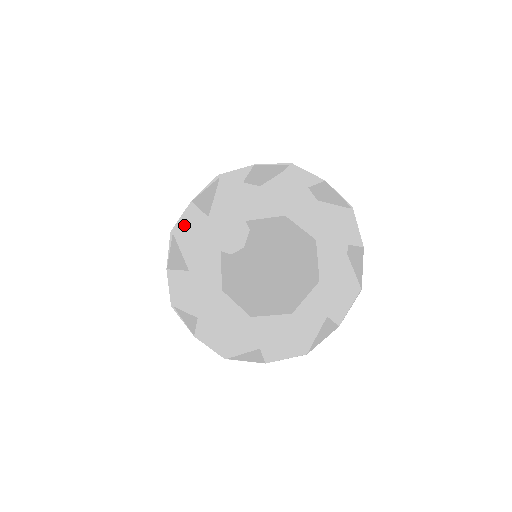
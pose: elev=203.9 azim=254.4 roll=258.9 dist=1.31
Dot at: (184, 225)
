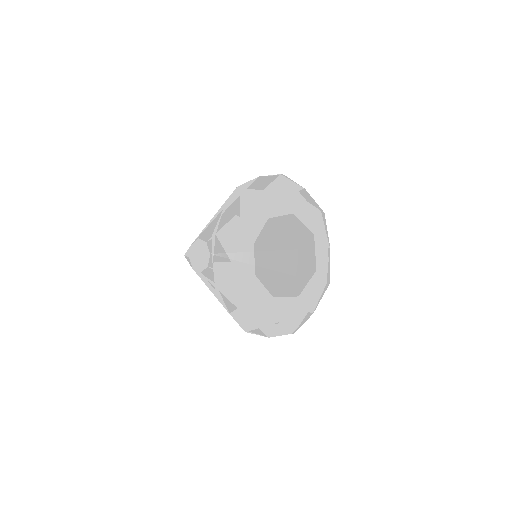
Dot at: occluded
